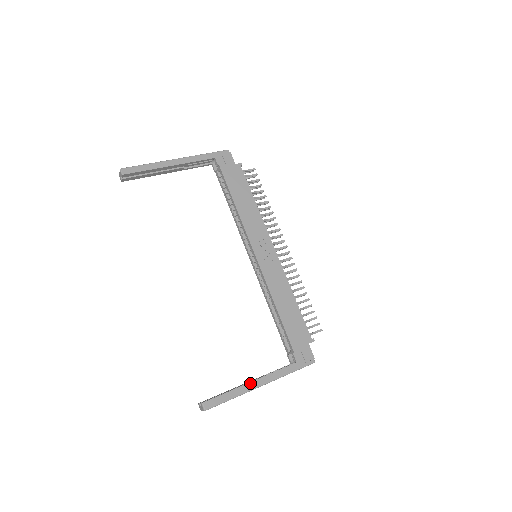
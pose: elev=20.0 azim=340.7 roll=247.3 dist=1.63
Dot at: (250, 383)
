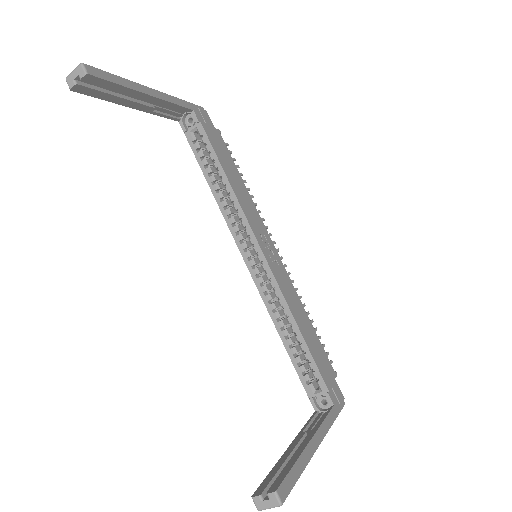
Dot at: (309, 443)
